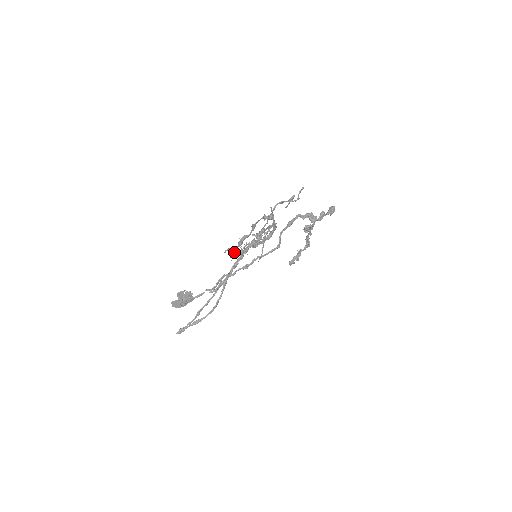
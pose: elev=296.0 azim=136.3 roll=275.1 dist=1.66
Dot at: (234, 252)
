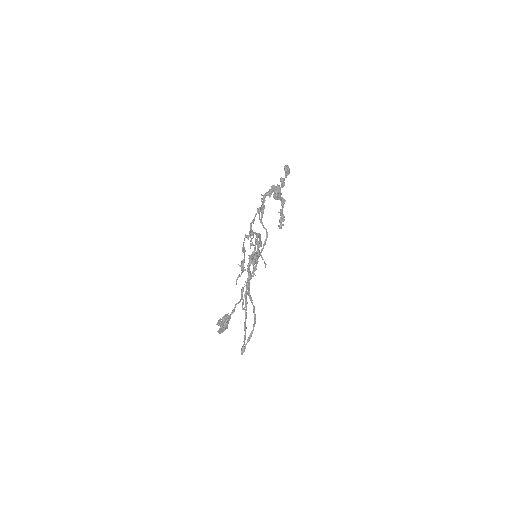
Dot at: occluded
